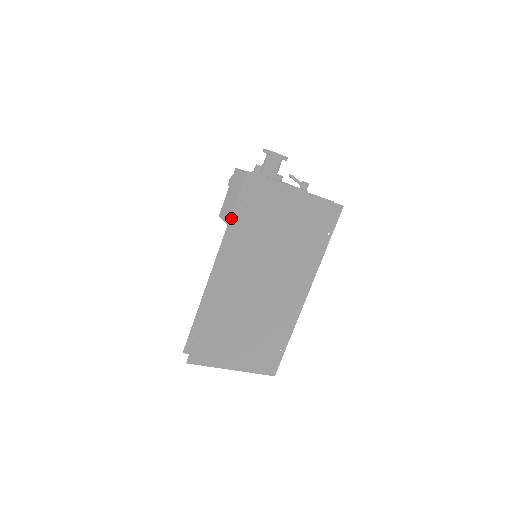
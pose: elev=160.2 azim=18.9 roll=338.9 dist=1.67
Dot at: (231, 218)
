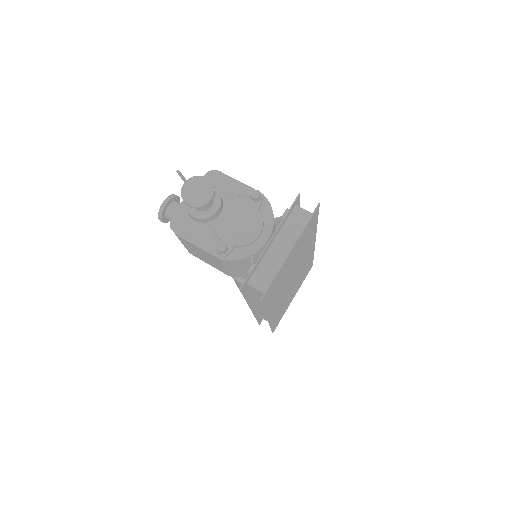
Dot at: (247, 300)
